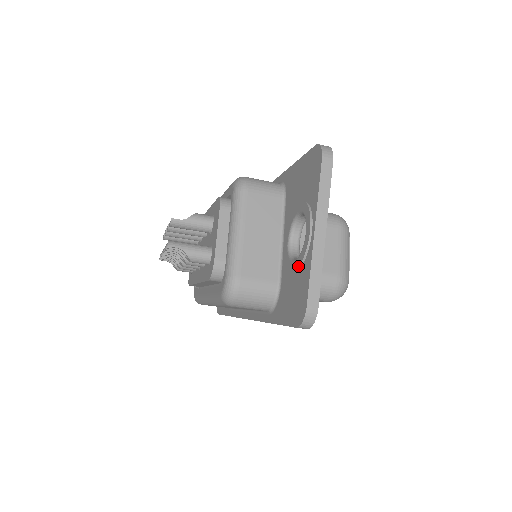
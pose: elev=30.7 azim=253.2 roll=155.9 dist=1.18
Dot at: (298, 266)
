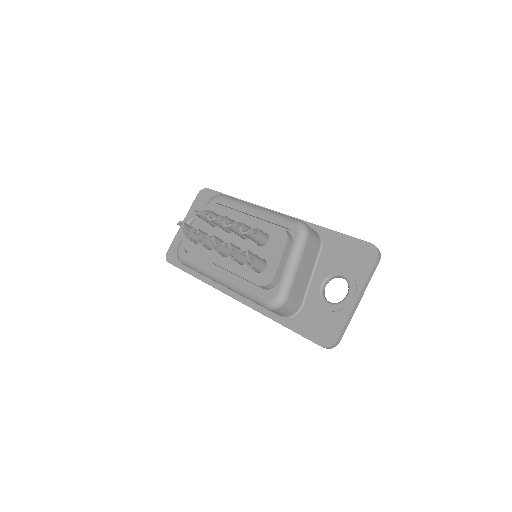
Dot at: (334, 310)
